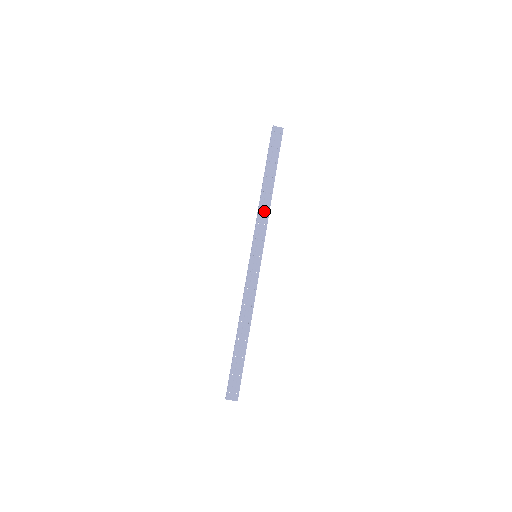
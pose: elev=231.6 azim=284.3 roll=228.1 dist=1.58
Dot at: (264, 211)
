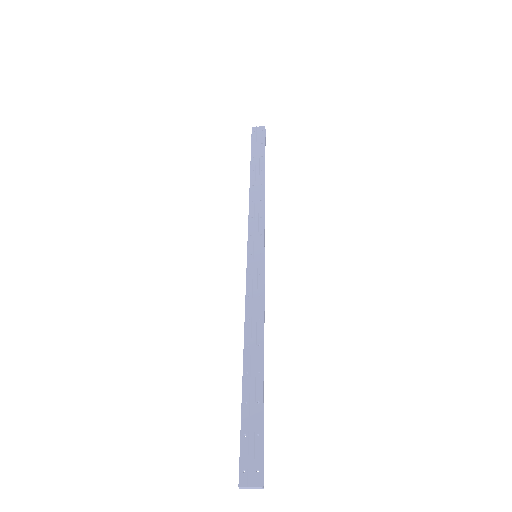
Dot at: (257, 204)
